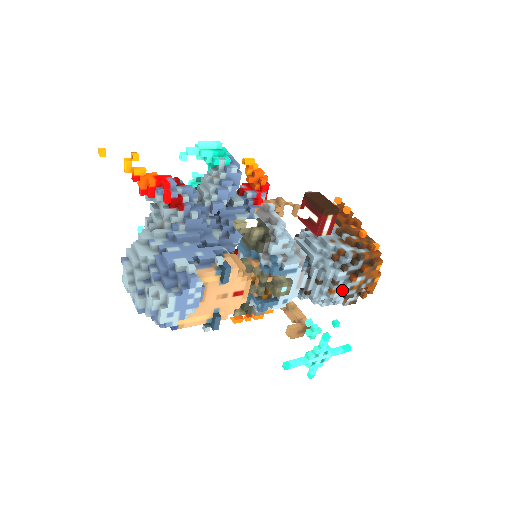
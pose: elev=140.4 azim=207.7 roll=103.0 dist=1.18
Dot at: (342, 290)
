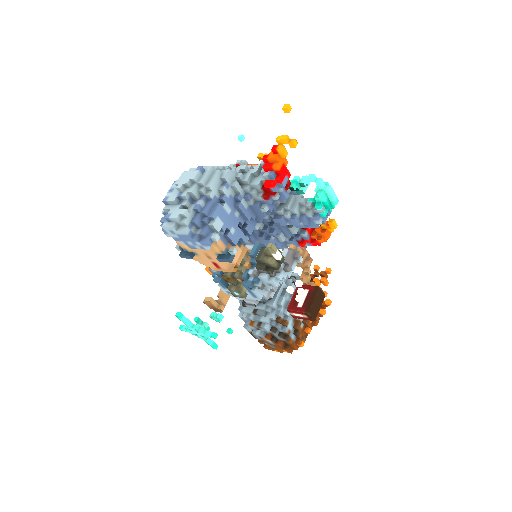
Dot at: (256, 331)
